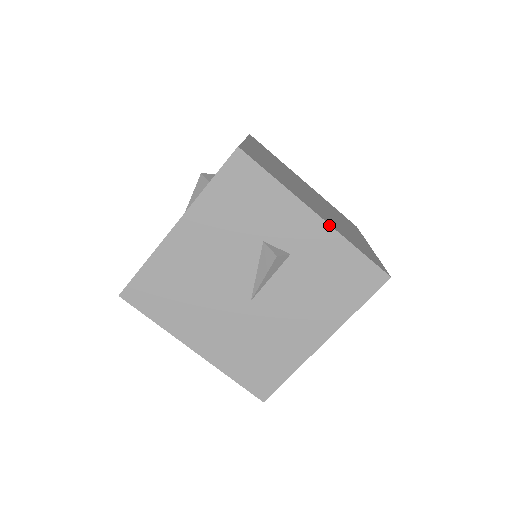
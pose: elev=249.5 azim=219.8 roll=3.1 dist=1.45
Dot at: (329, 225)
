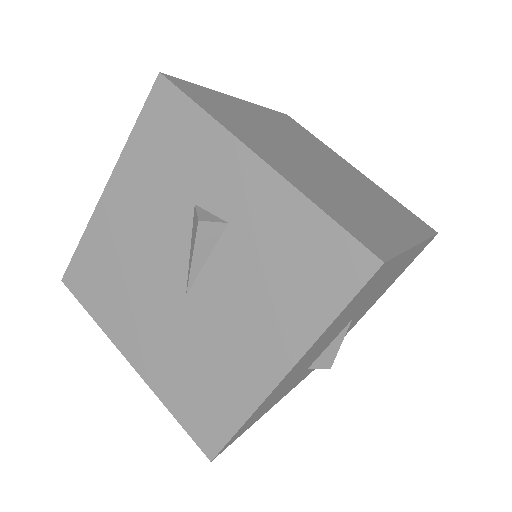
Dot at: (276, 172)
